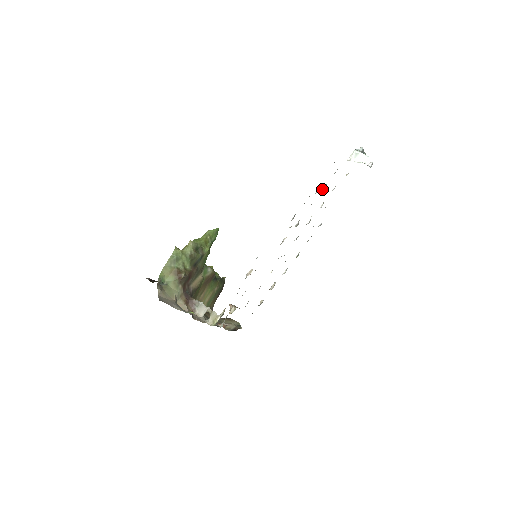
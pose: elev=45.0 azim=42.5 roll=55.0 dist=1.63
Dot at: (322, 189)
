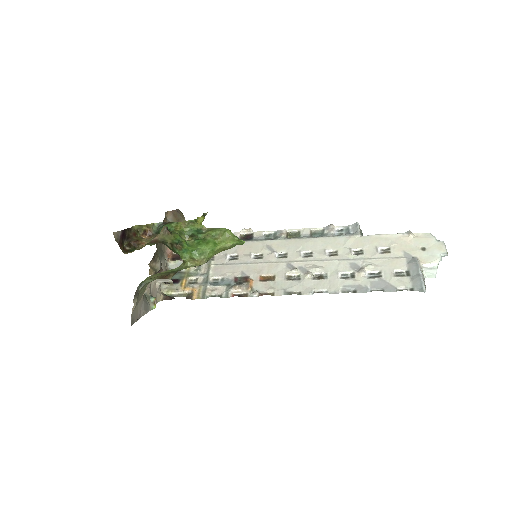
Dot at: (372, 271)
